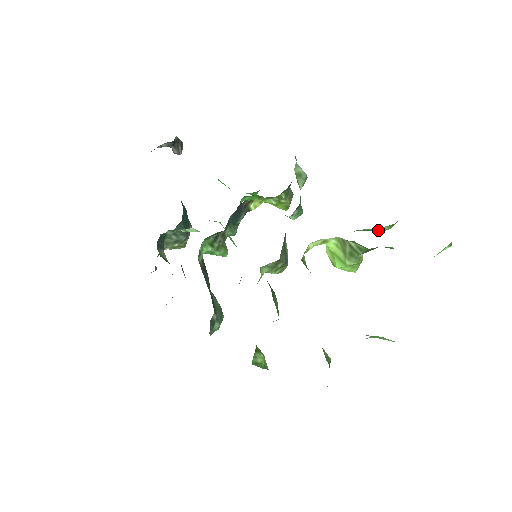
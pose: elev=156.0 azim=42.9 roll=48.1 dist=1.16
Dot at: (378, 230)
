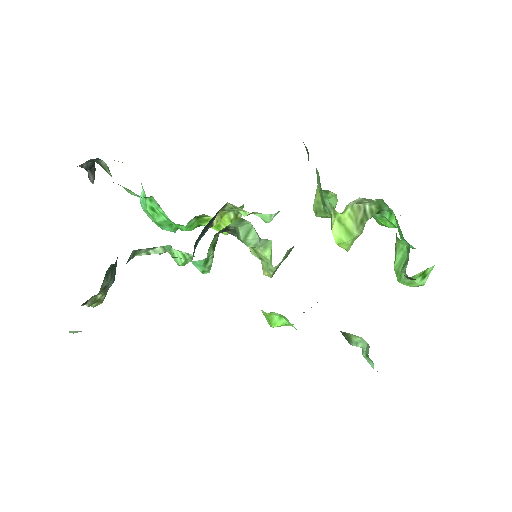
Dot at: occluded
